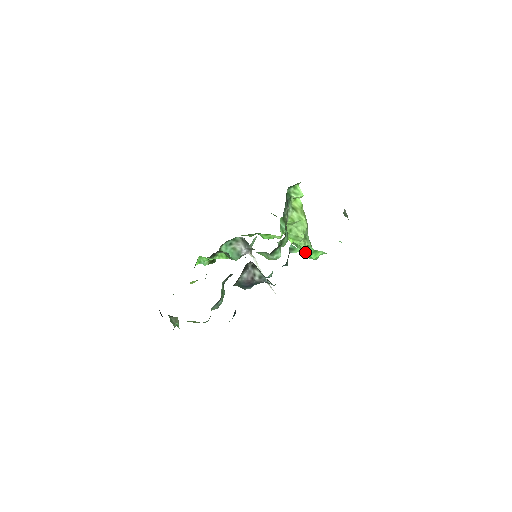
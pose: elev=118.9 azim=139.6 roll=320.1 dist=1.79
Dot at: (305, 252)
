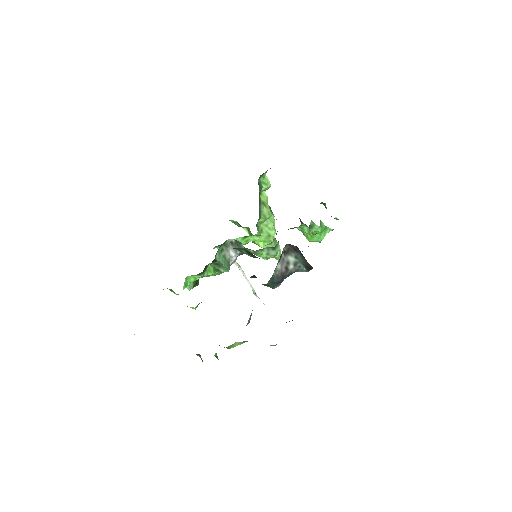
Dot at: (320, 229)
